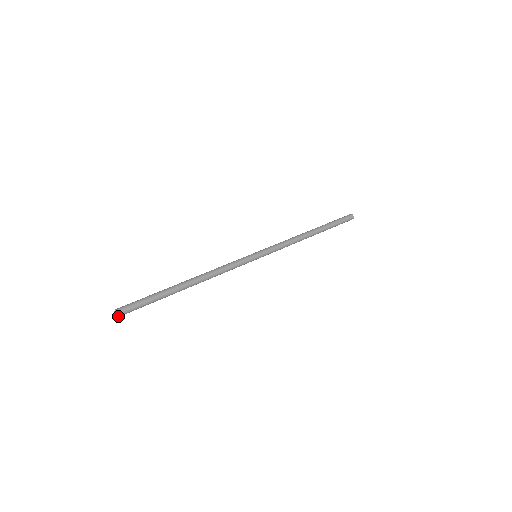
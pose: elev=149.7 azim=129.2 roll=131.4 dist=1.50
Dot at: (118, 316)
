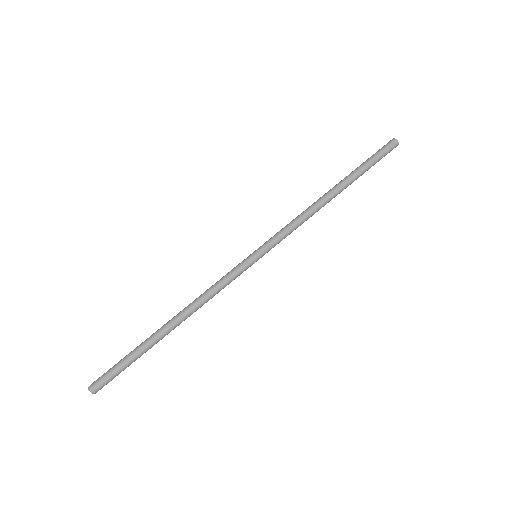
Dot at: (94, 392)
